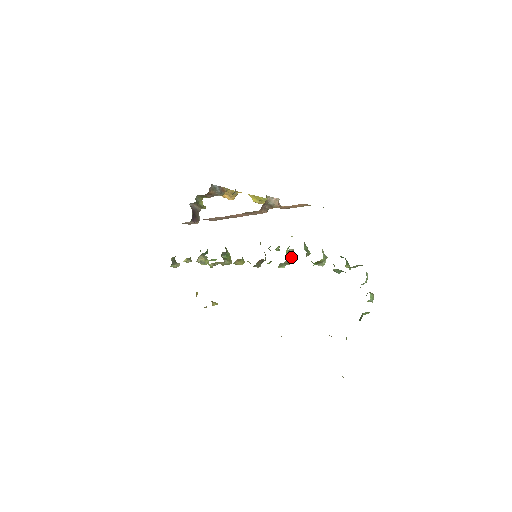
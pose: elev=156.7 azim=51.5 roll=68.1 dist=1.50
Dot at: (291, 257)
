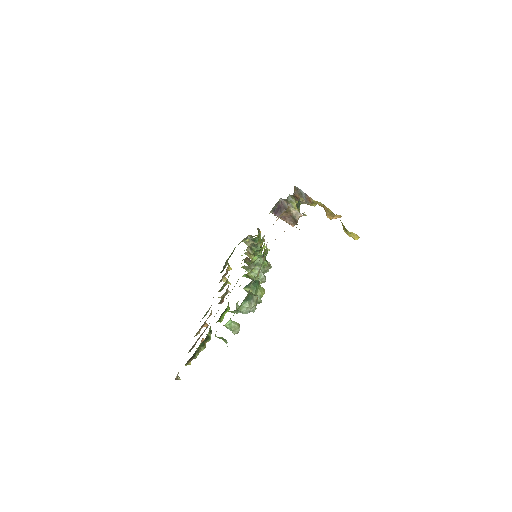
Dot at: occluded
